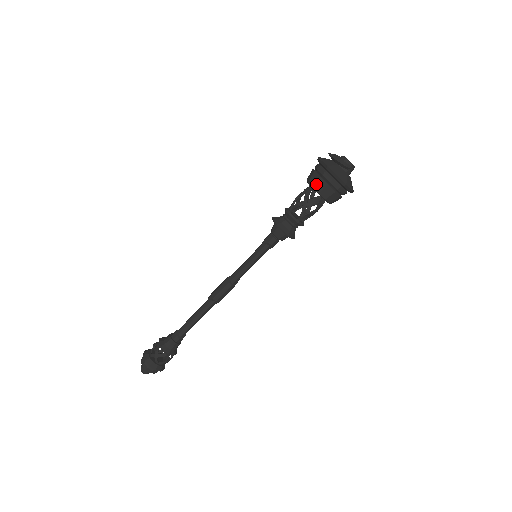
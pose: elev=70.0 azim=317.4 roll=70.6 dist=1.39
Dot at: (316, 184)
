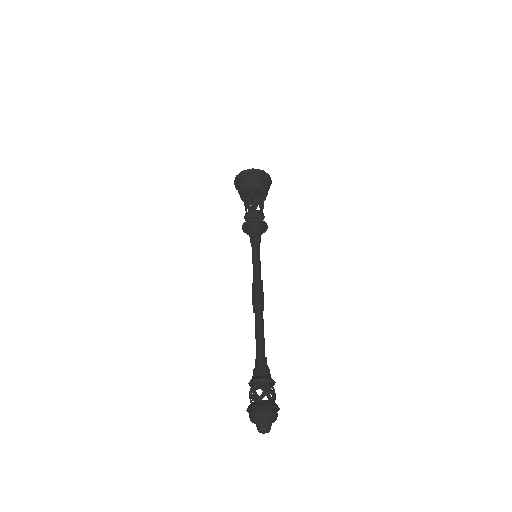
Dot at: (239, 193)
